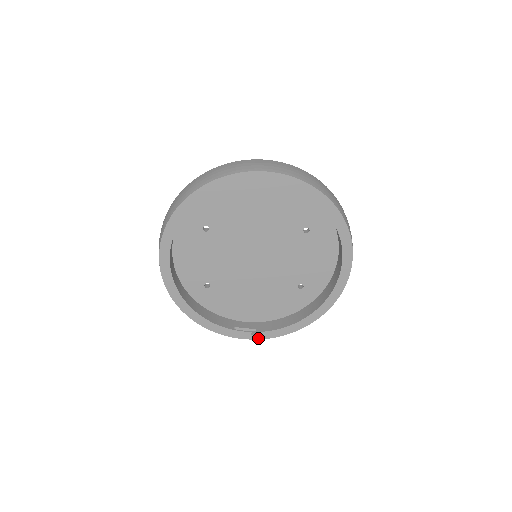
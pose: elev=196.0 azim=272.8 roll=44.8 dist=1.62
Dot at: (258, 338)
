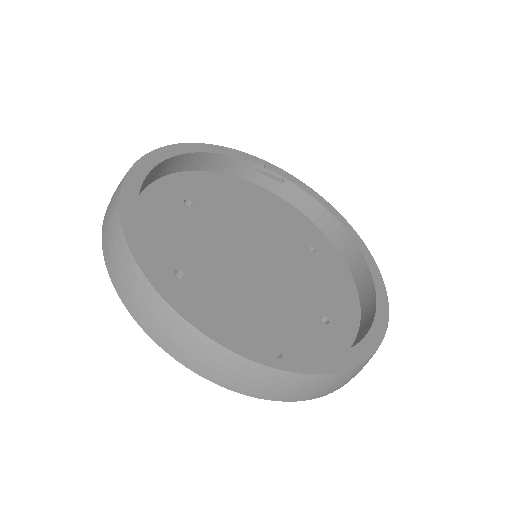
Dot at: (287, 368)
